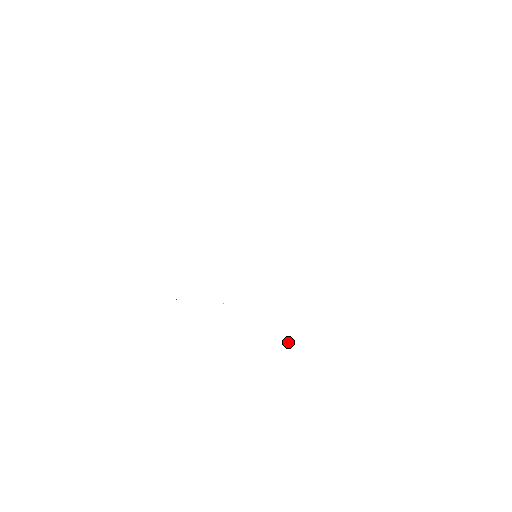
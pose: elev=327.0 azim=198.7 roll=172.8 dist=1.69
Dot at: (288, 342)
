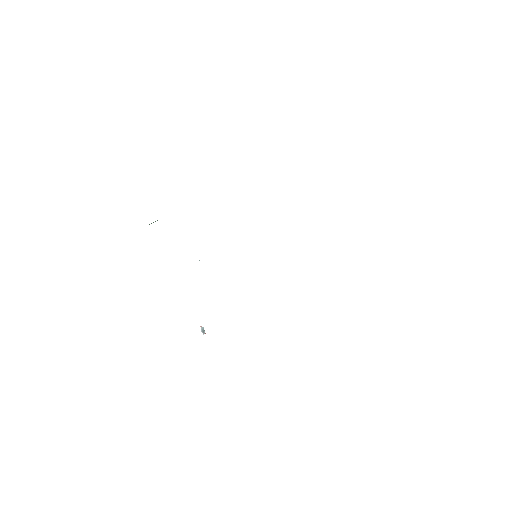
Dot at: (203, 327)
